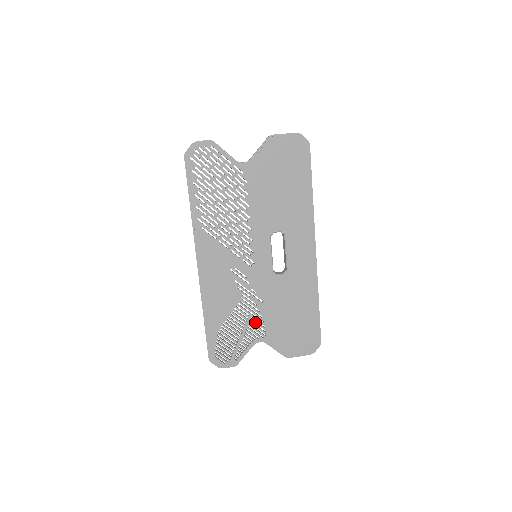
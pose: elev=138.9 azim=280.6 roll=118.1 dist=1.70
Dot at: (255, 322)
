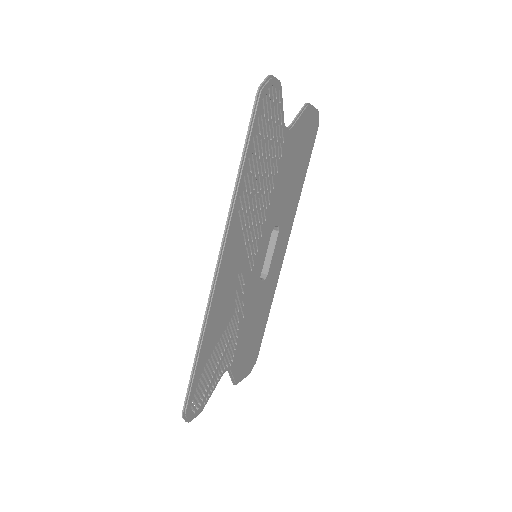
Dot at: (231, 345)
